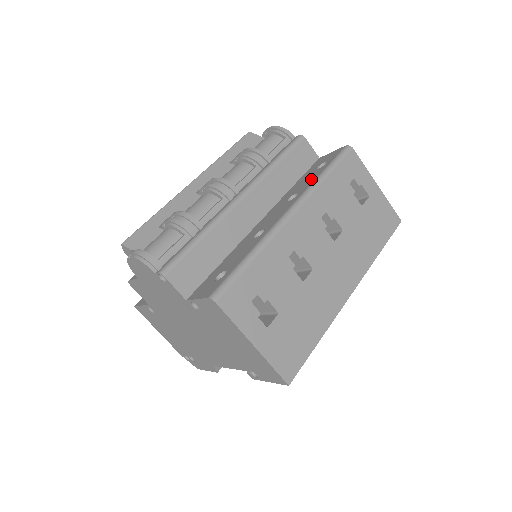
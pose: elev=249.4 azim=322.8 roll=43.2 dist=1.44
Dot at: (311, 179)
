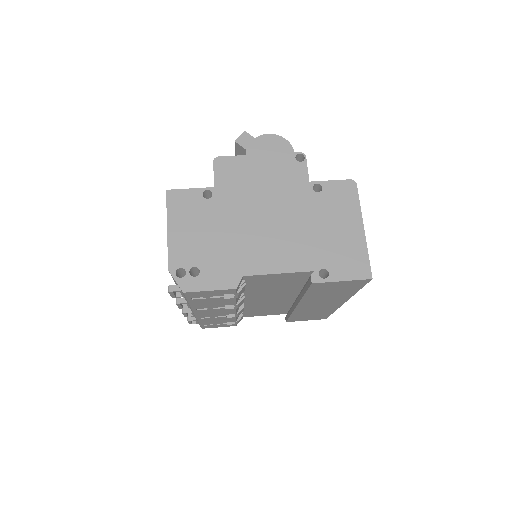
Dot at: occluded
